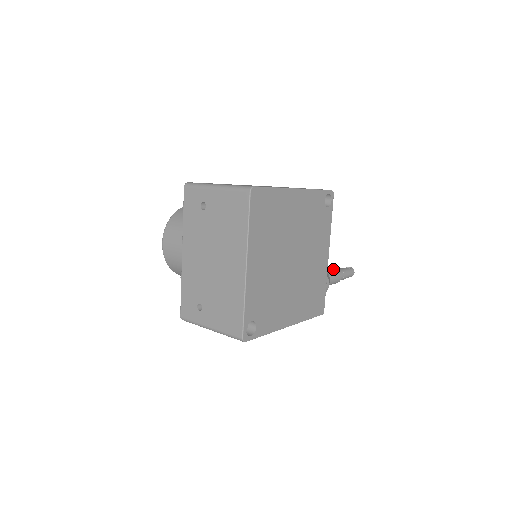
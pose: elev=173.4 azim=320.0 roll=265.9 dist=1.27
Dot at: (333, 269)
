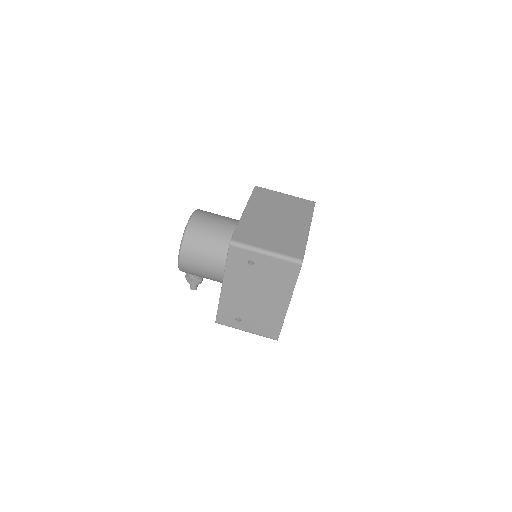
Dot at: occluded
